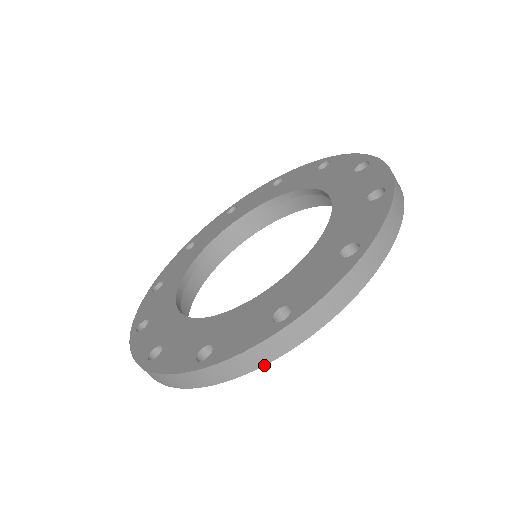
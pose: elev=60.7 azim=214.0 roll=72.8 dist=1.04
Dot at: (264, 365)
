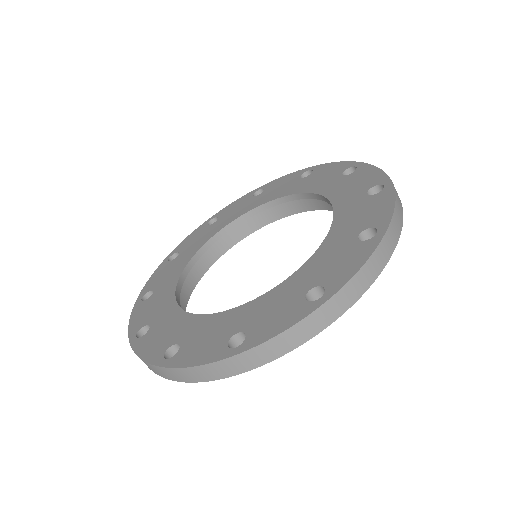
Dot at: (377, 277)
